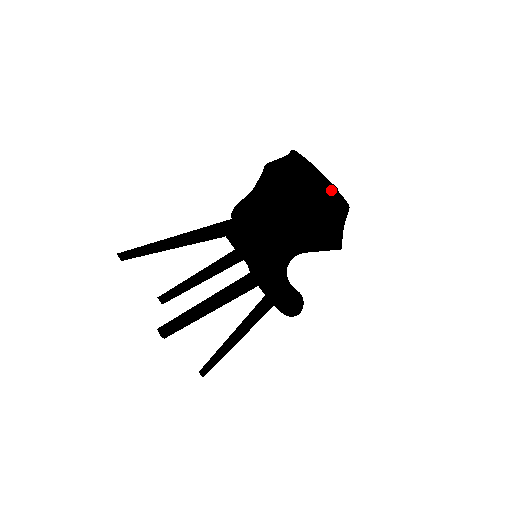
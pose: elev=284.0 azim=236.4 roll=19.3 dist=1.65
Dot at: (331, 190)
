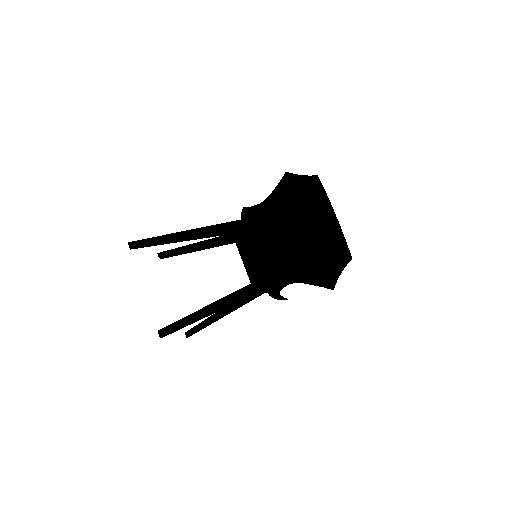
Dot at: (340, 237)
